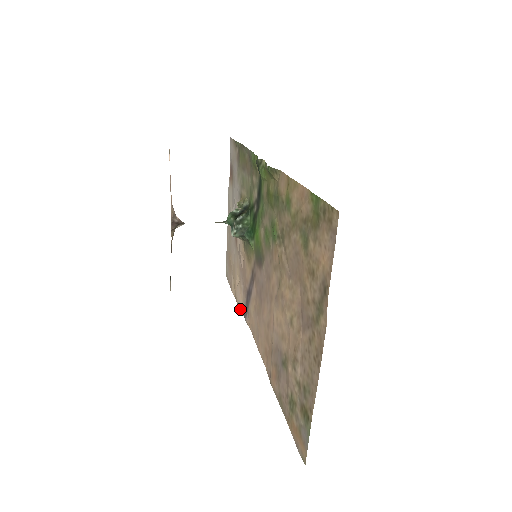
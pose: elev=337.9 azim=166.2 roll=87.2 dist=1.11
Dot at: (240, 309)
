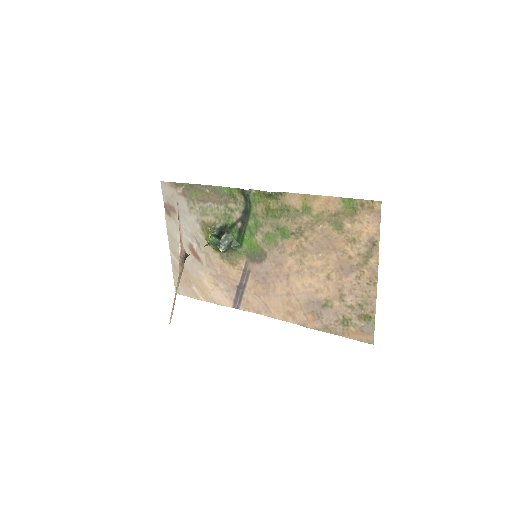
Dot at: (225, 305)
